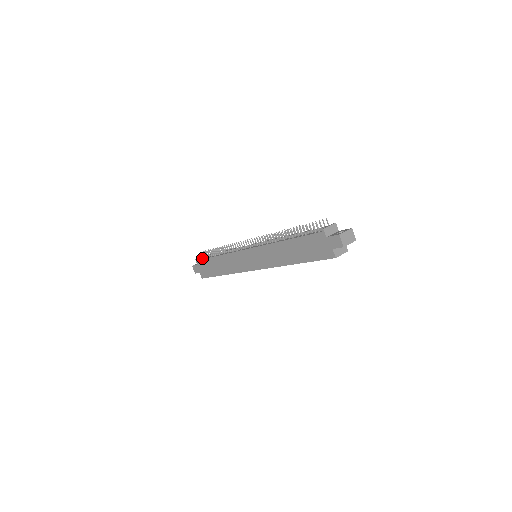
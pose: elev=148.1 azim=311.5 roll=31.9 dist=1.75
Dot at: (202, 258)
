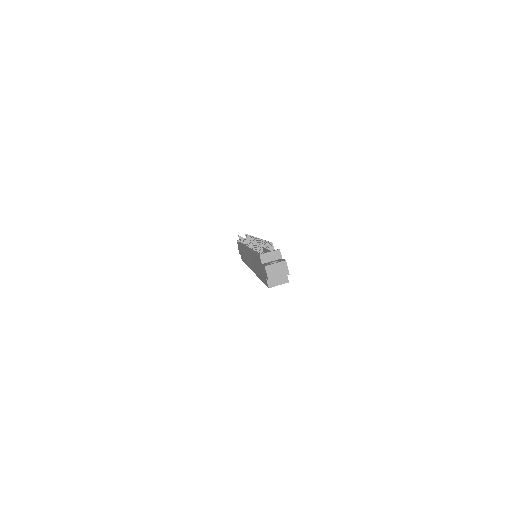
Dot at: occluded
